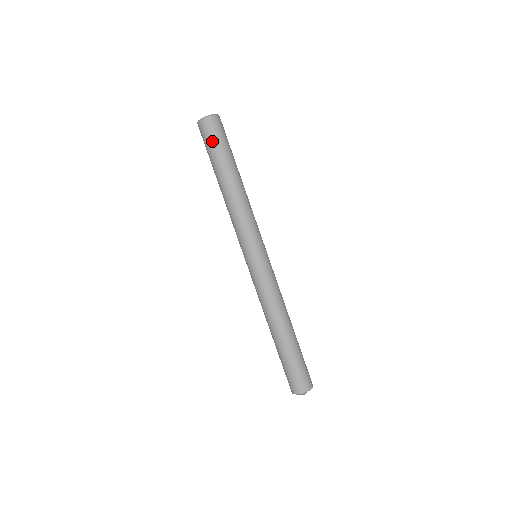
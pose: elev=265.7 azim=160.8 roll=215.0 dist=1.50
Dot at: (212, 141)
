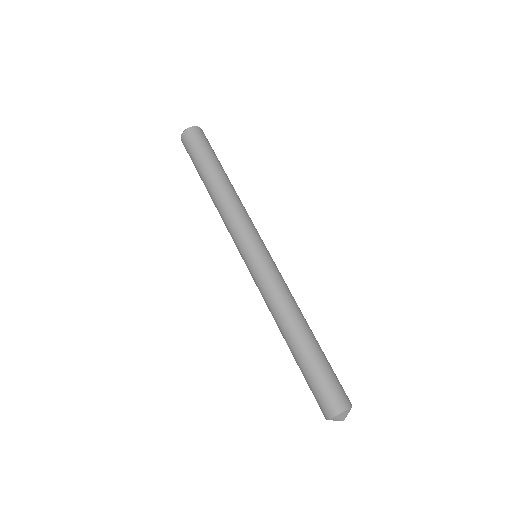
Dot at: (190, 153)
